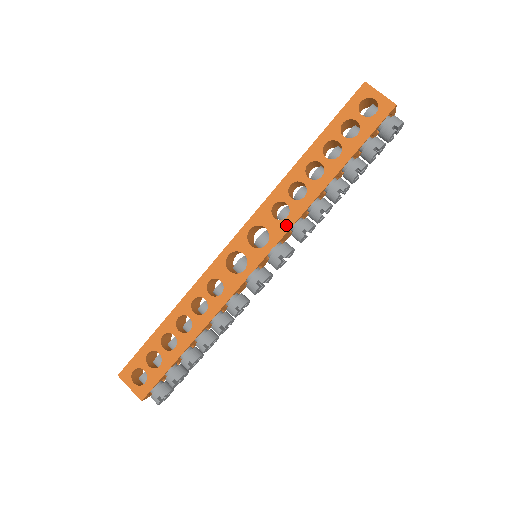
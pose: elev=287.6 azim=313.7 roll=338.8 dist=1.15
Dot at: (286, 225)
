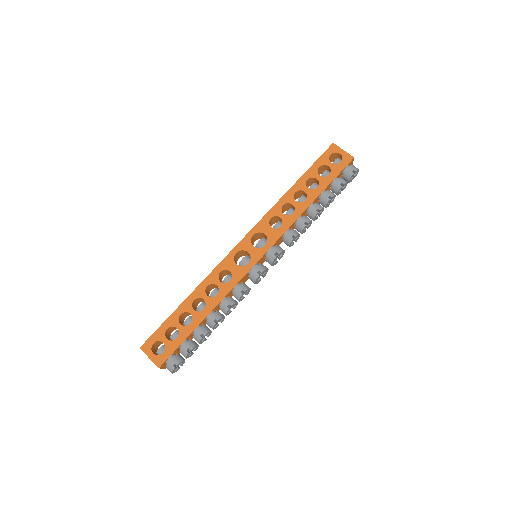
Dot at: (280, 232)
